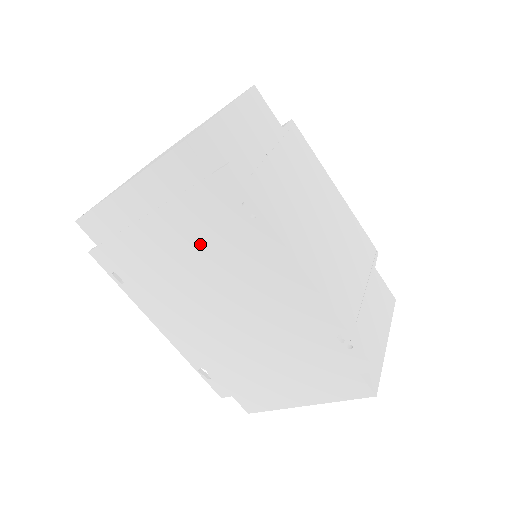
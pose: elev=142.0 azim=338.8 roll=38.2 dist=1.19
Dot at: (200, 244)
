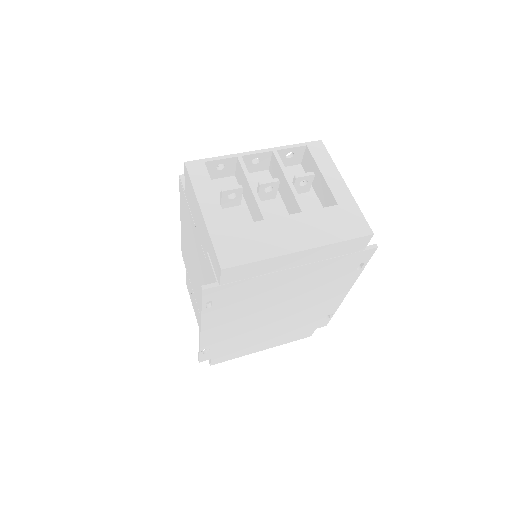
Dot at: (311, 281)
